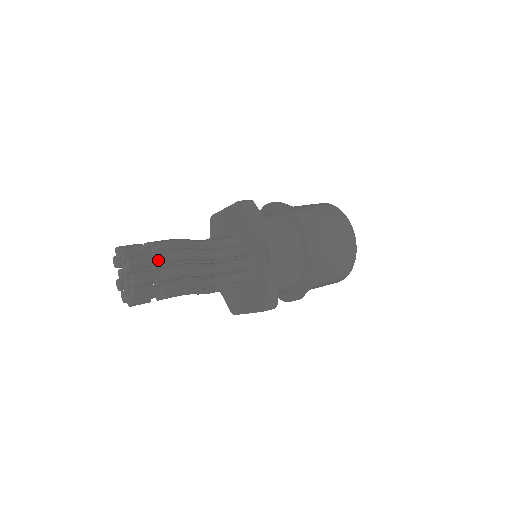
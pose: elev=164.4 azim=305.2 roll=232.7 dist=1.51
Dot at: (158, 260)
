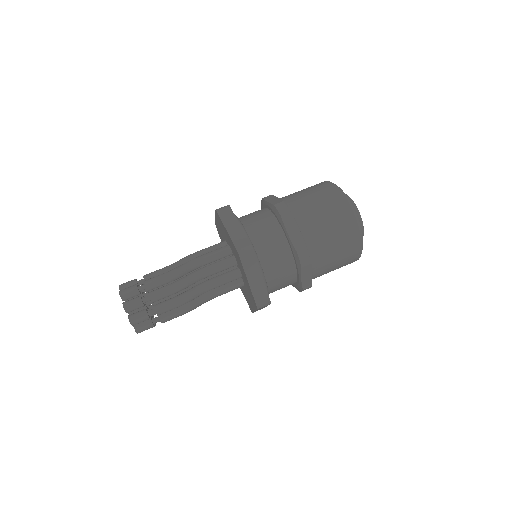
Dot at: (156, 313)
